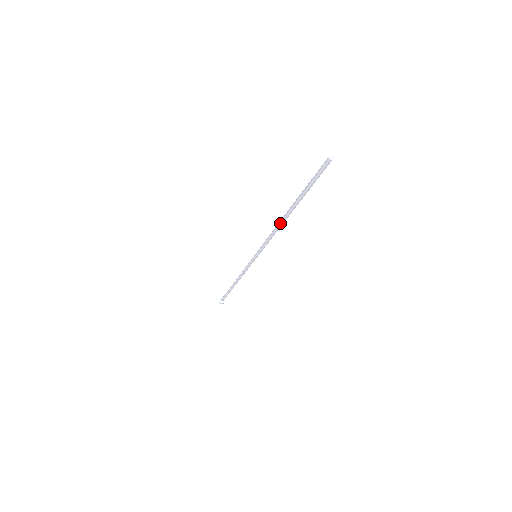
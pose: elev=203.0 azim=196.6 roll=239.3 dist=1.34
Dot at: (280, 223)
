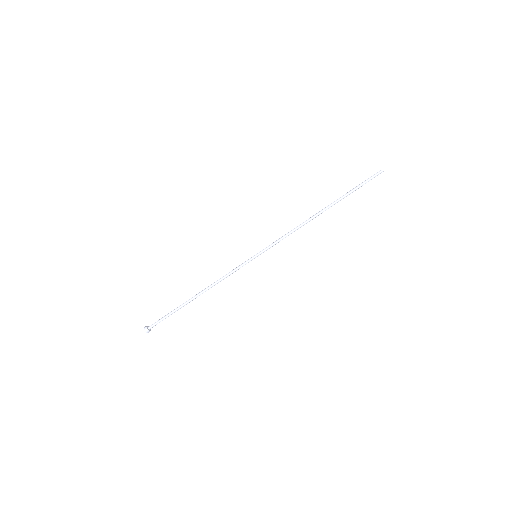
Dot at: (311, 219)
